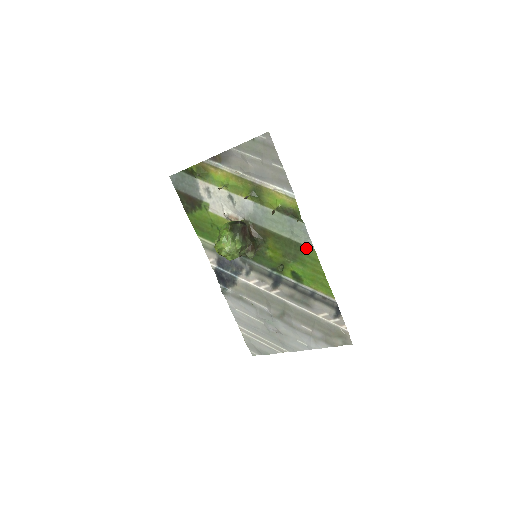
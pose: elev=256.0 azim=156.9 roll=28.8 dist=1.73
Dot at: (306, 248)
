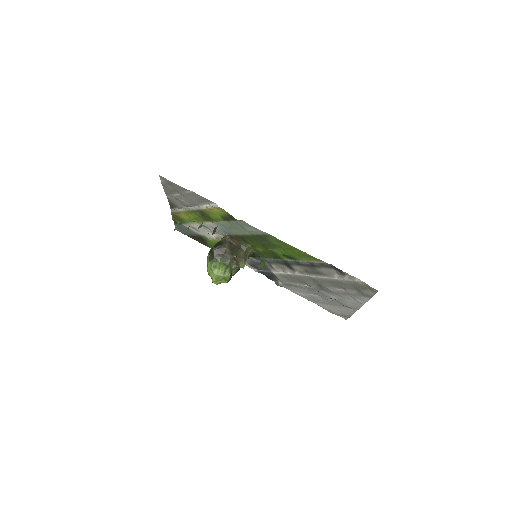
Dot at: (266, 236)
